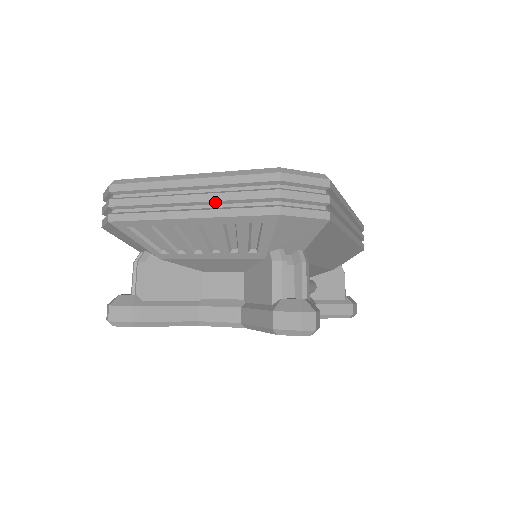
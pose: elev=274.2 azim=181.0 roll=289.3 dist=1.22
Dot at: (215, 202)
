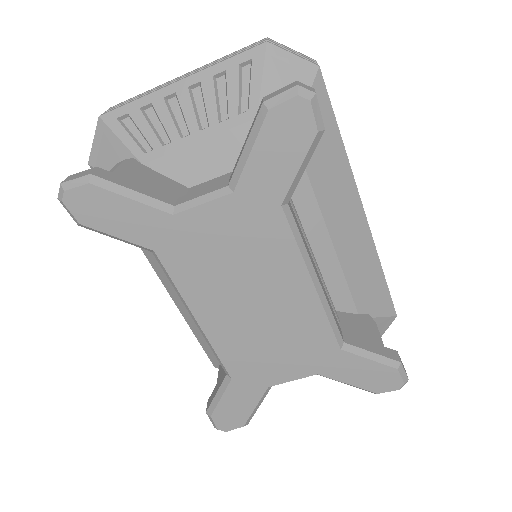
Dot at: occluded
